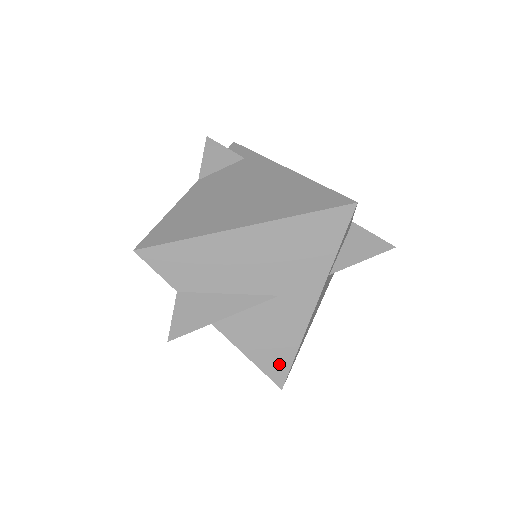
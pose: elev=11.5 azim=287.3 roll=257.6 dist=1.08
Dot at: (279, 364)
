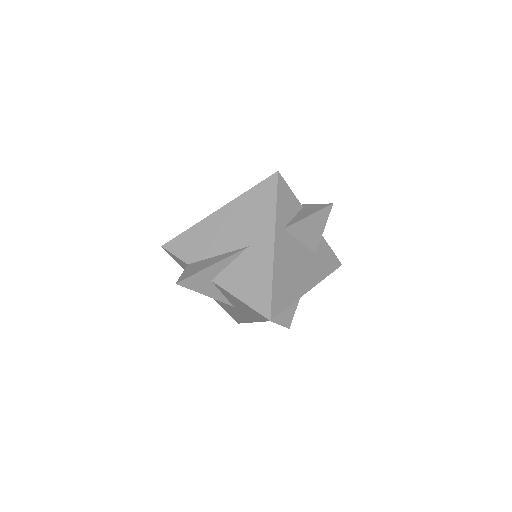
Dot at: (262, 299)
